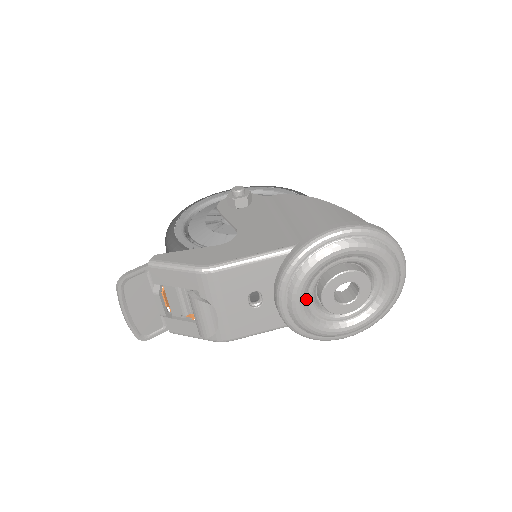
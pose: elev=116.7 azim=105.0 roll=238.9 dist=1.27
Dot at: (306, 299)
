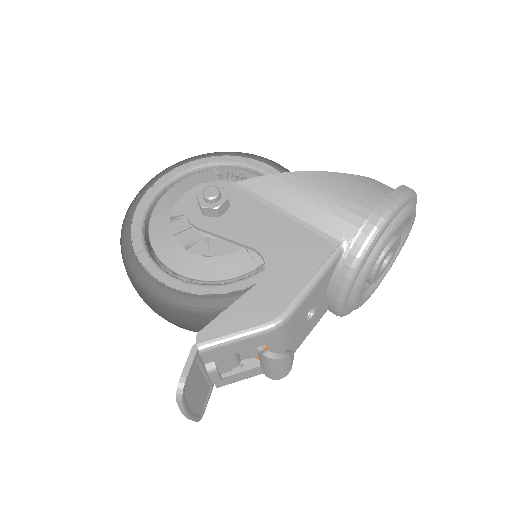
Dot at: occluded
